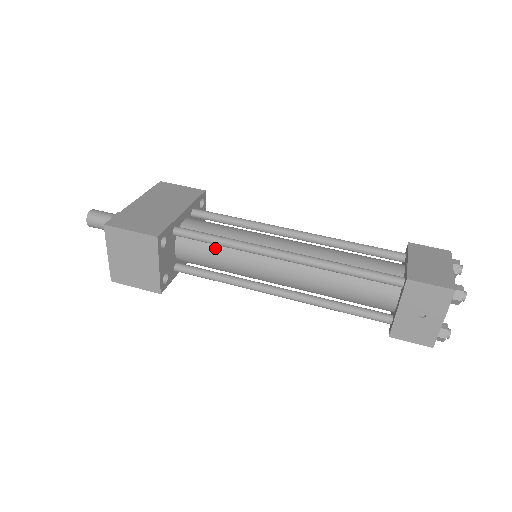
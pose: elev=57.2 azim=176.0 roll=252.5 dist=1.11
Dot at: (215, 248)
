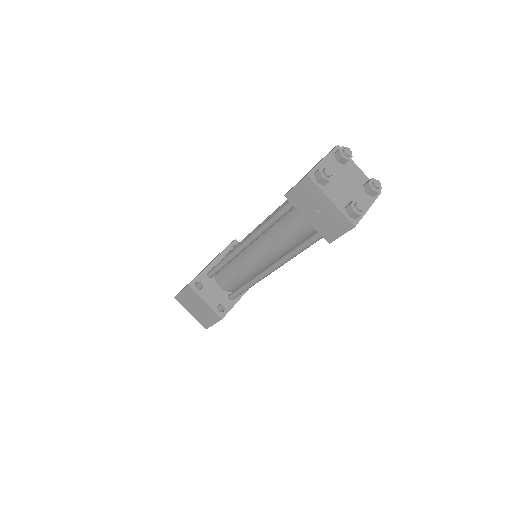
Dot at: (228, 269)
